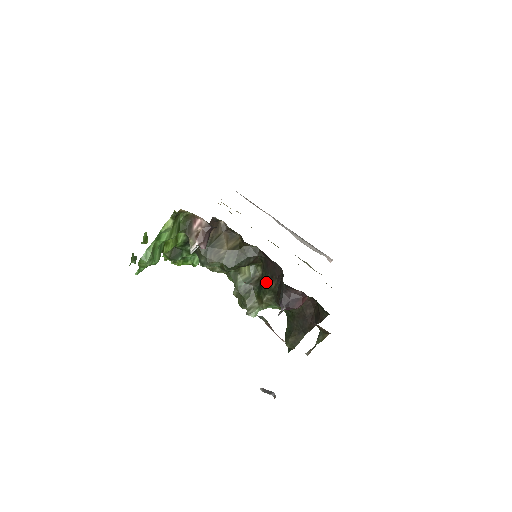
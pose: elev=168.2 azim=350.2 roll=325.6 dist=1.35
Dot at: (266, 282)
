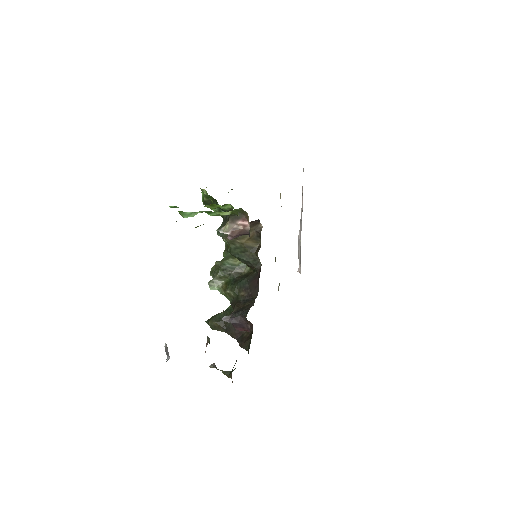
Dot at: (241, 286)
